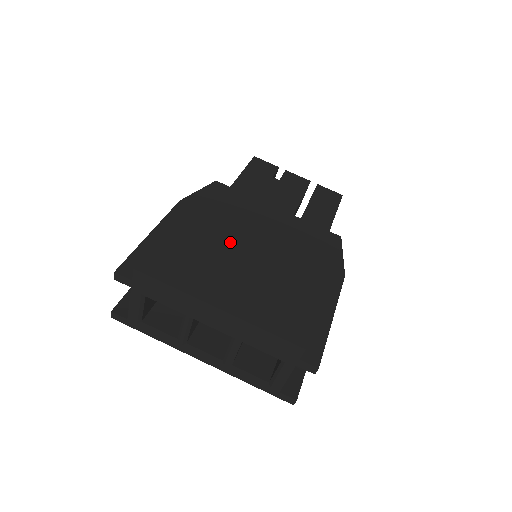
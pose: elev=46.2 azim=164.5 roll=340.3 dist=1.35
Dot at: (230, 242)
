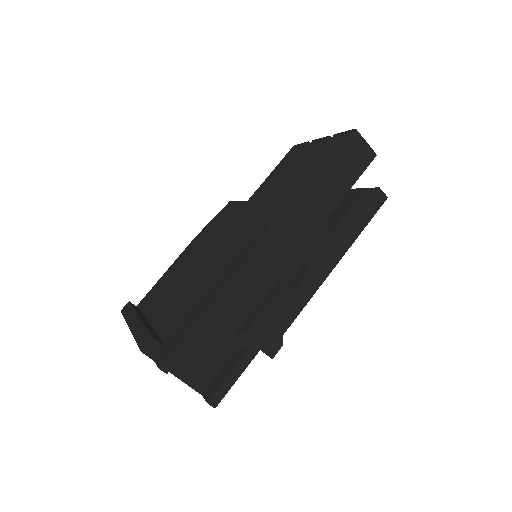
Dot at: (196, 260)
